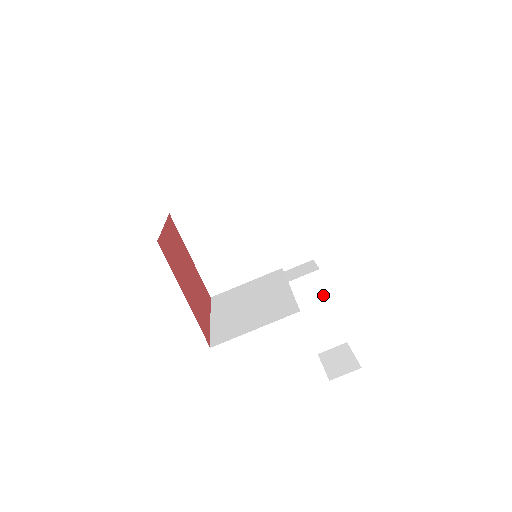
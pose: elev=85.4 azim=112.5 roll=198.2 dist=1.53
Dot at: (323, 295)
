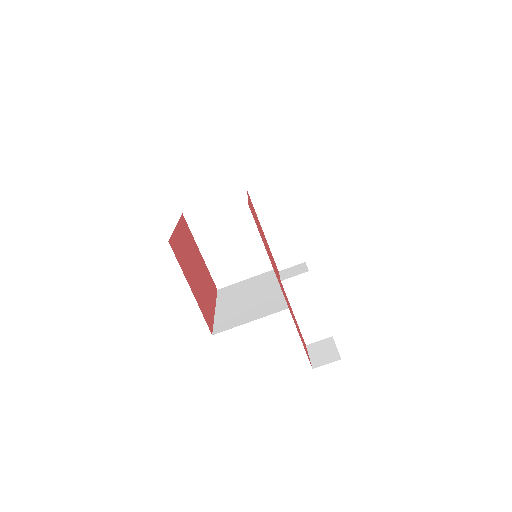
Dot at: (311, 294)
